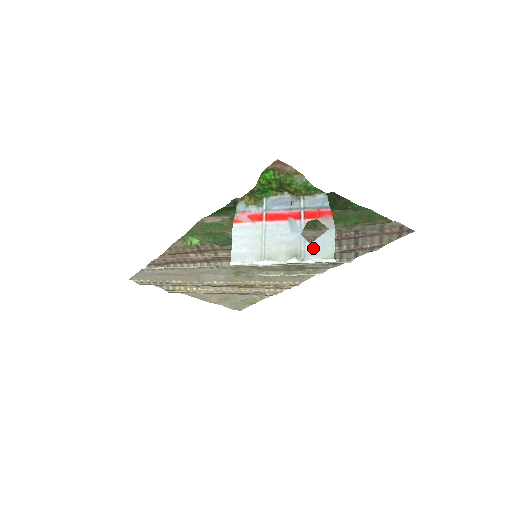
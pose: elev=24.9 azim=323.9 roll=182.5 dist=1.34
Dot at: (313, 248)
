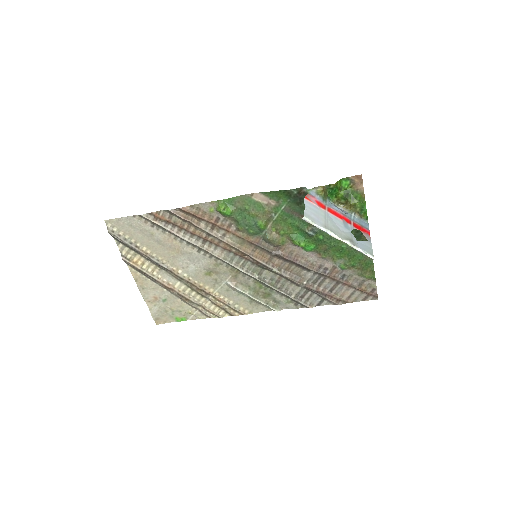
Dot at: (359, 244)
